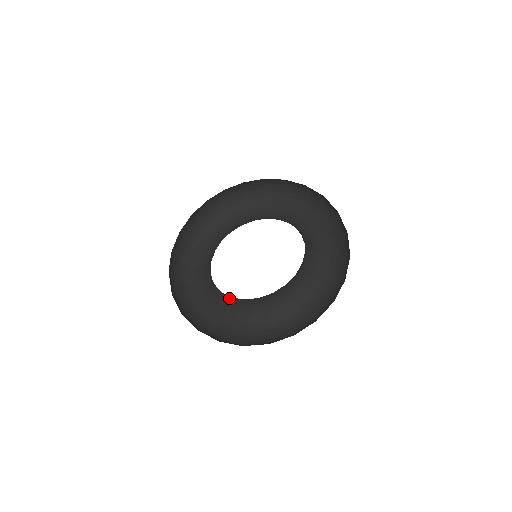
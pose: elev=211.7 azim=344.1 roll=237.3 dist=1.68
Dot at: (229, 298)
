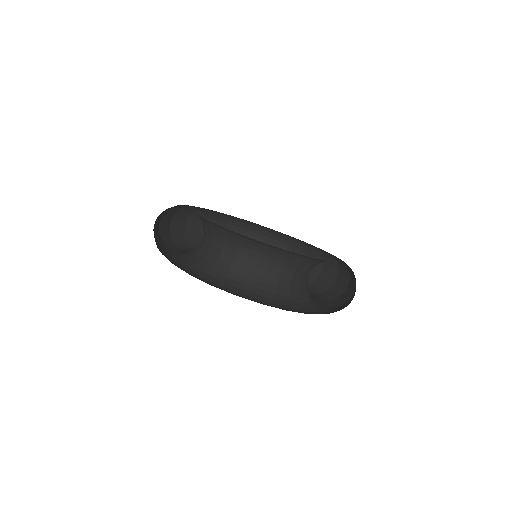
Dot at: (237, 263)
